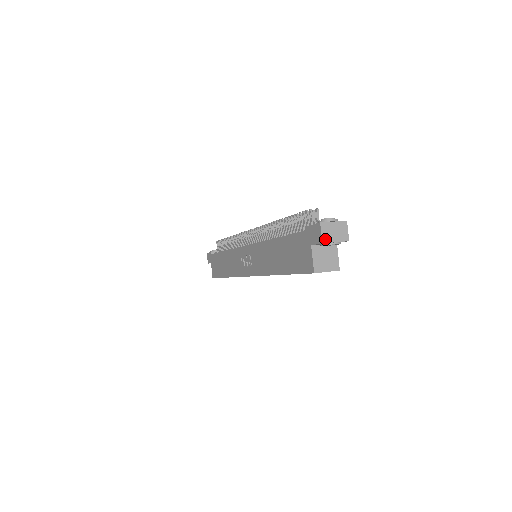
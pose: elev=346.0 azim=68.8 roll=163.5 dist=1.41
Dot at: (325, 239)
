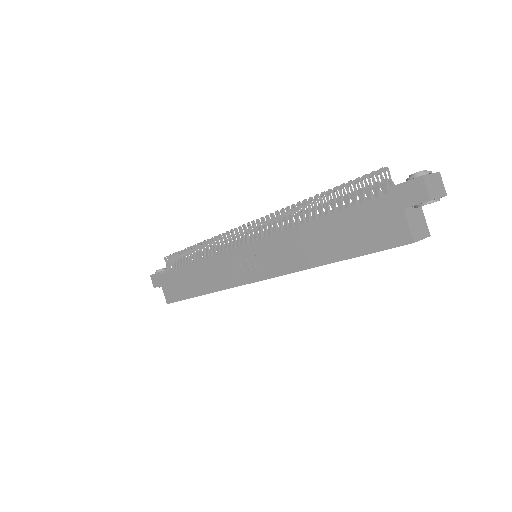
Dot at: (431, 195)
